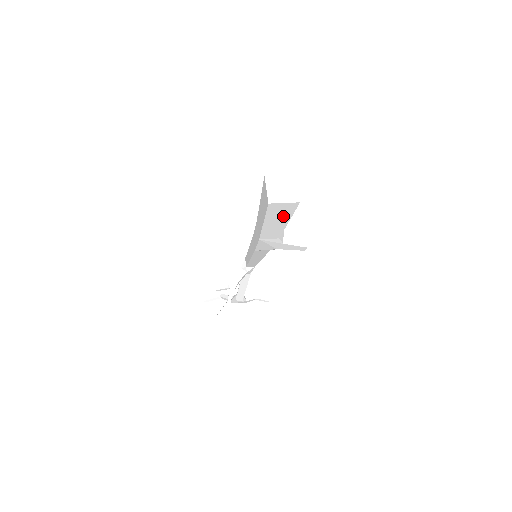
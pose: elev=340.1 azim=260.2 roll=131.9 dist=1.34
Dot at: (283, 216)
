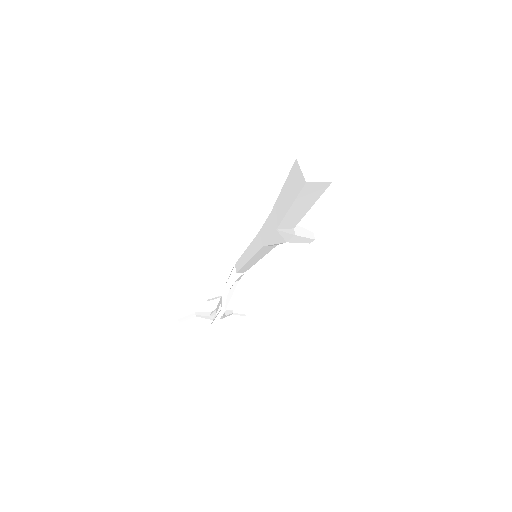
Dot at: (310, 199)
